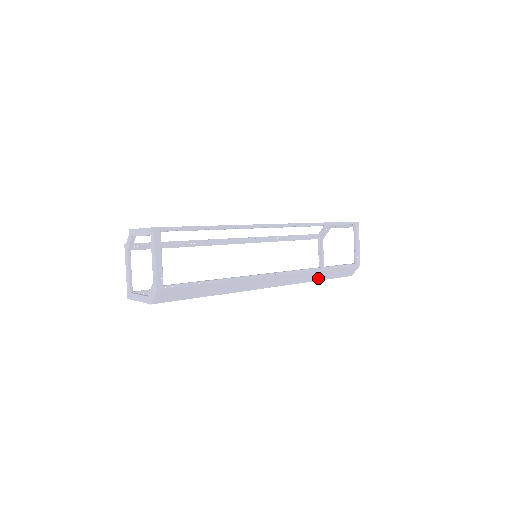
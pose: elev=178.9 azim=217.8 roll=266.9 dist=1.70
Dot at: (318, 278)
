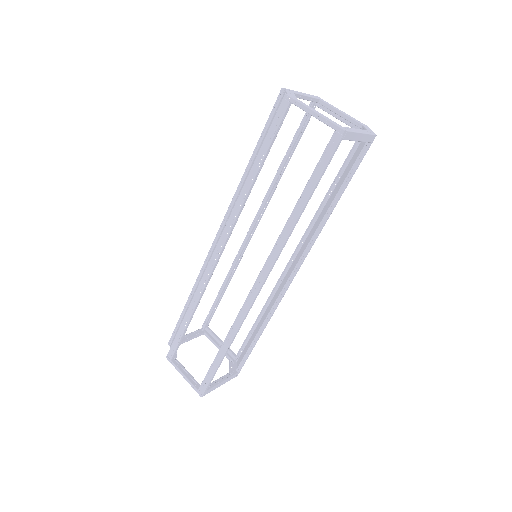
Dot at: (331, 198)
